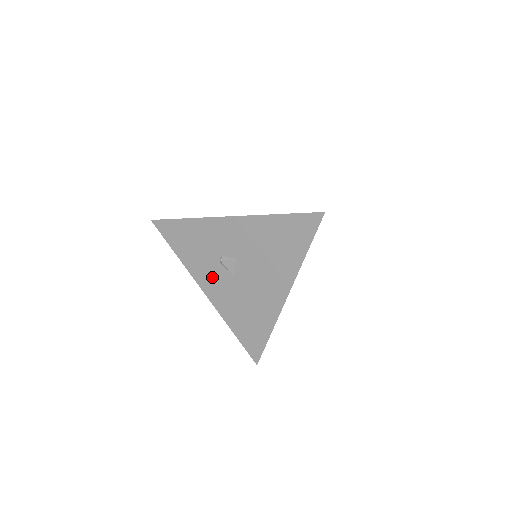
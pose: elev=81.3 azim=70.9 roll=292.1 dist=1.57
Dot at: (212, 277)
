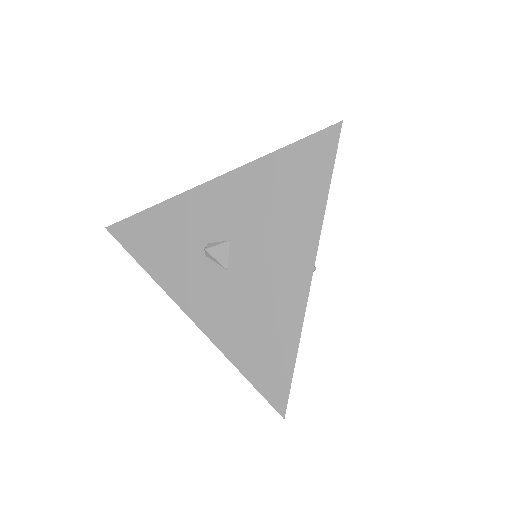
Dot at: (196, 283)
